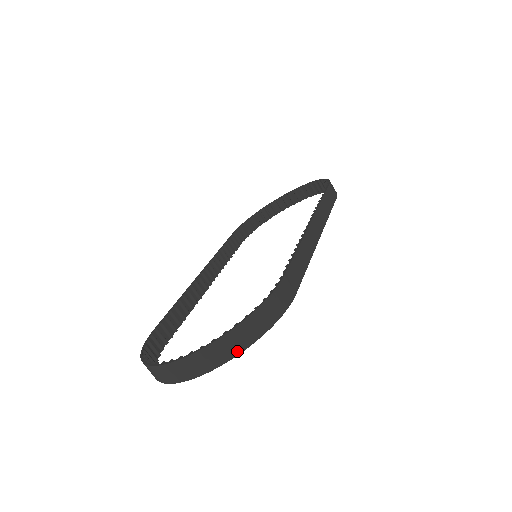
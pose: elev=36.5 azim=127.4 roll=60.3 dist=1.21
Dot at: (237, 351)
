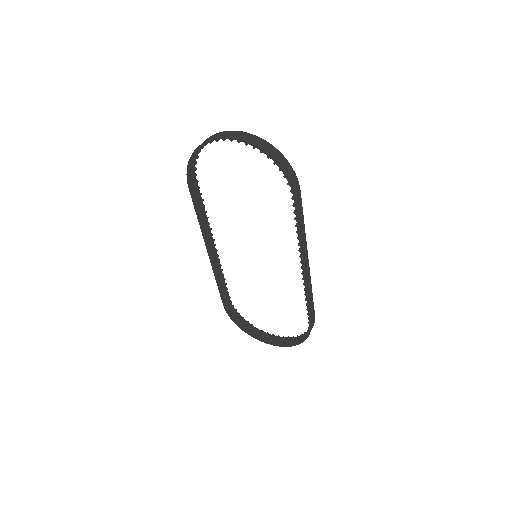
Dot at: (298, 338)
